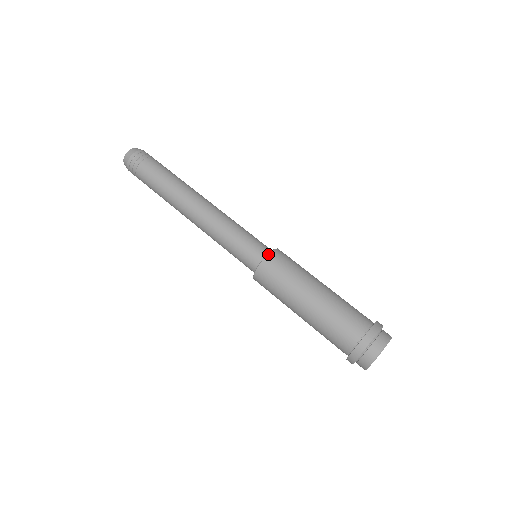
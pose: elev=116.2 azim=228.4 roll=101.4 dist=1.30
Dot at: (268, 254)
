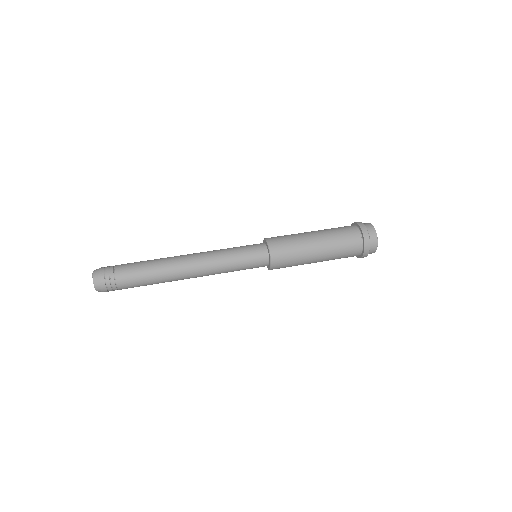
Dot at: (265, 239)
